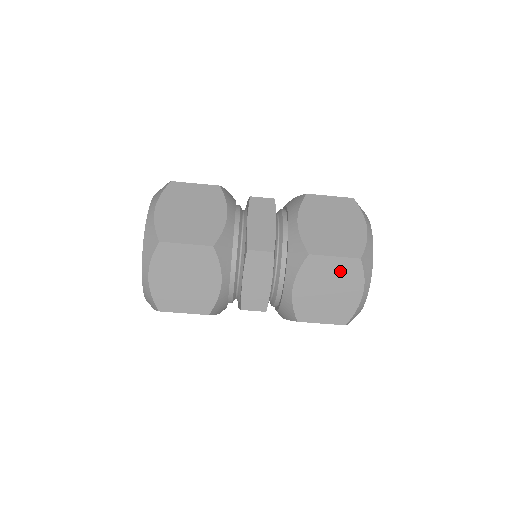
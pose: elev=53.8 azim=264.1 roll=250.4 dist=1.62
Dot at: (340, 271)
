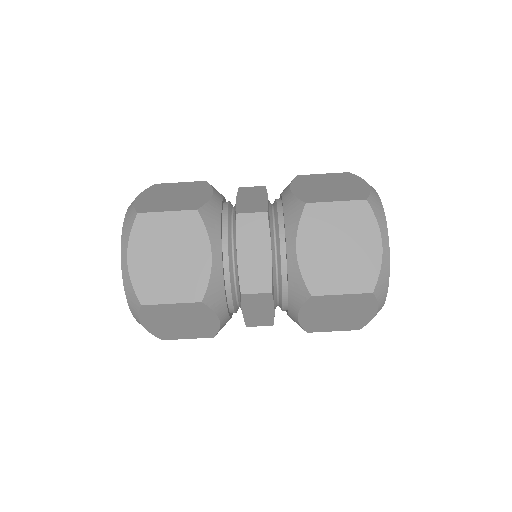
Dot at: (349, 302)
